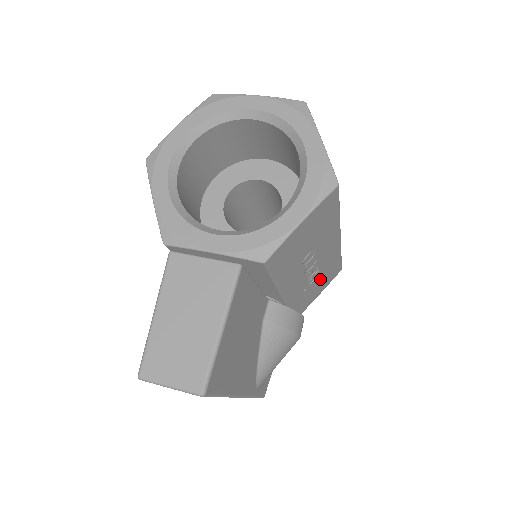
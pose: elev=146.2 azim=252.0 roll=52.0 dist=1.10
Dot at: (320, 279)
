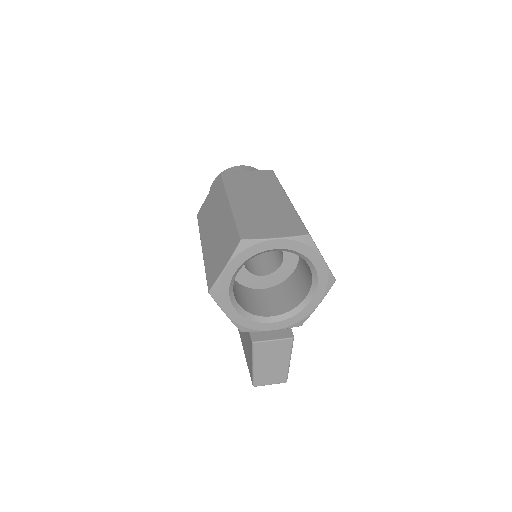
Dot at: occluded
